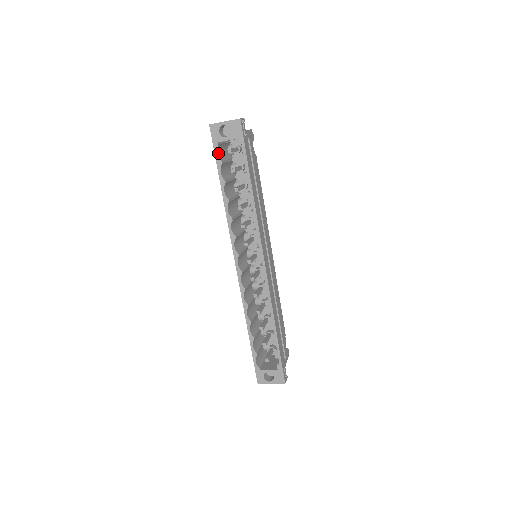
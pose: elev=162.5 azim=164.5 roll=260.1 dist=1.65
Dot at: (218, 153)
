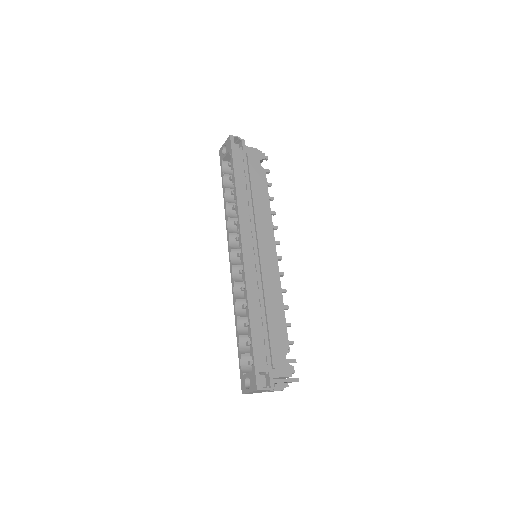
Dot at: (224, 170)
